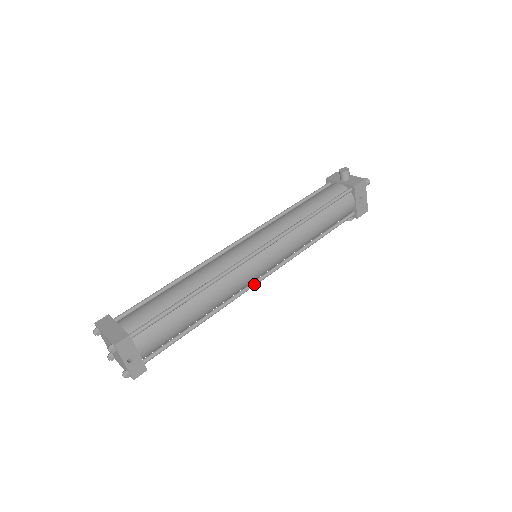
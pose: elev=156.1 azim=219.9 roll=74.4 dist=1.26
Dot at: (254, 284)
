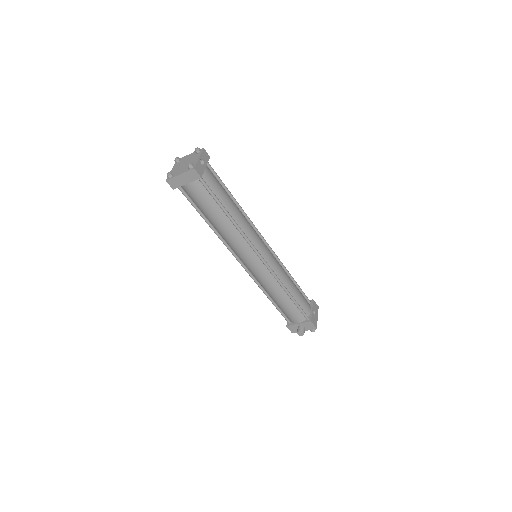
Dot at: (257, 250)
